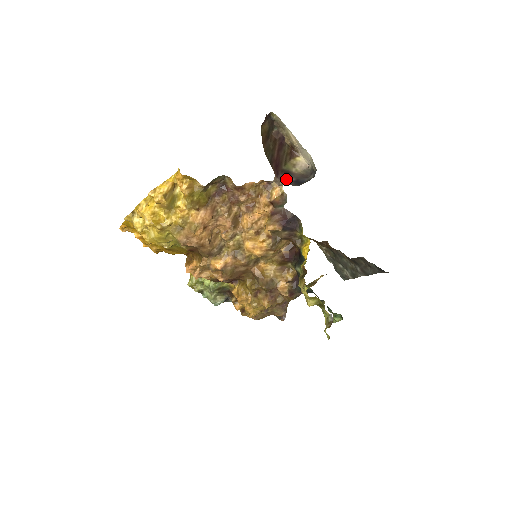
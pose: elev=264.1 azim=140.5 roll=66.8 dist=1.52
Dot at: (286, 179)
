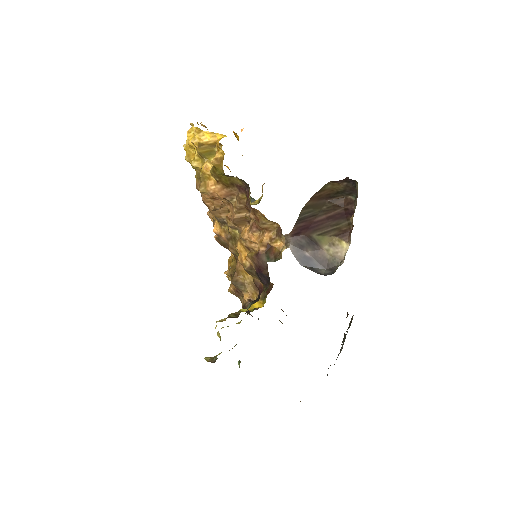
Dot at: (300, 246)
